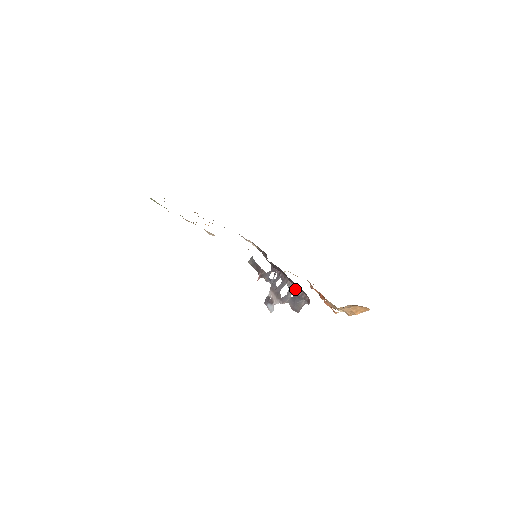
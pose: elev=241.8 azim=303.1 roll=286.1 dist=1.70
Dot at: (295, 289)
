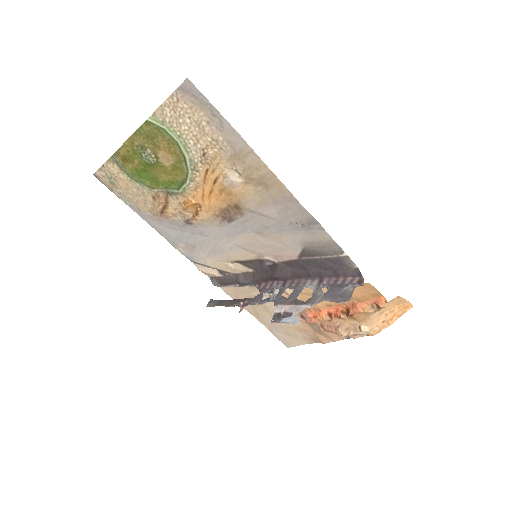
Dot at: (327, 282)
